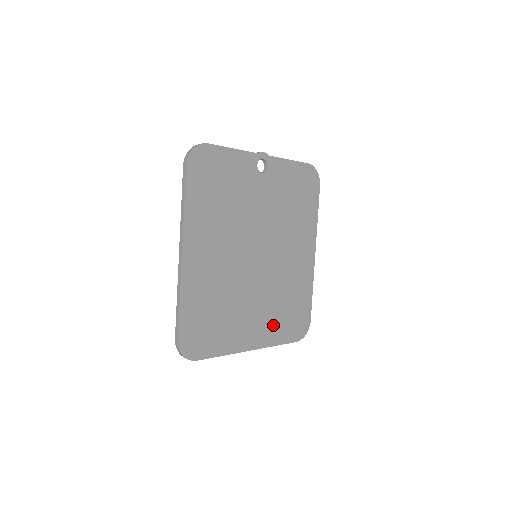
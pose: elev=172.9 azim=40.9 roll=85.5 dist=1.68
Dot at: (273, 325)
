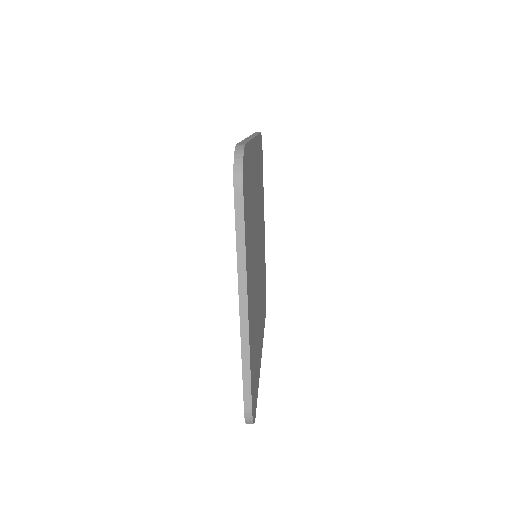
Dot at: (252, 335)
